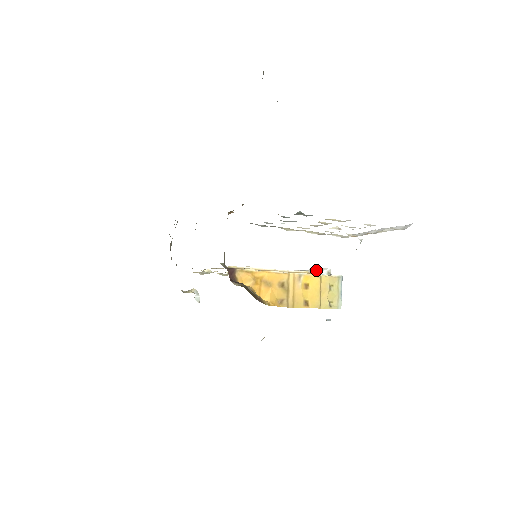
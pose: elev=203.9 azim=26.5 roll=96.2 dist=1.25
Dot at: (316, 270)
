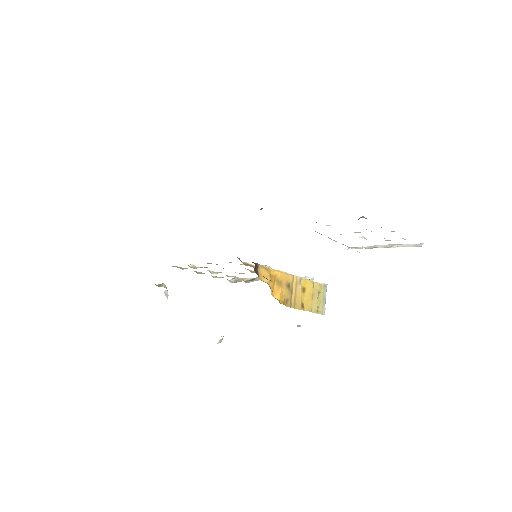
Dot at: occluded
